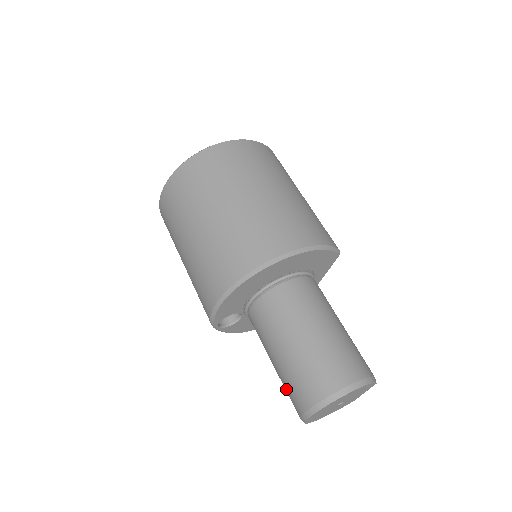
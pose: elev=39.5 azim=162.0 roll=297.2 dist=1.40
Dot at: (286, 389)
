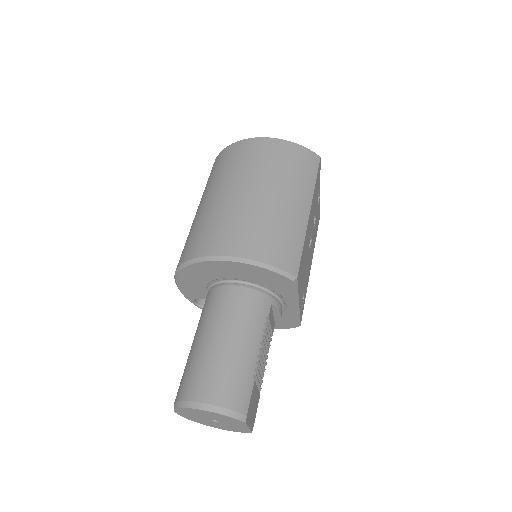
Dot at: occluded
